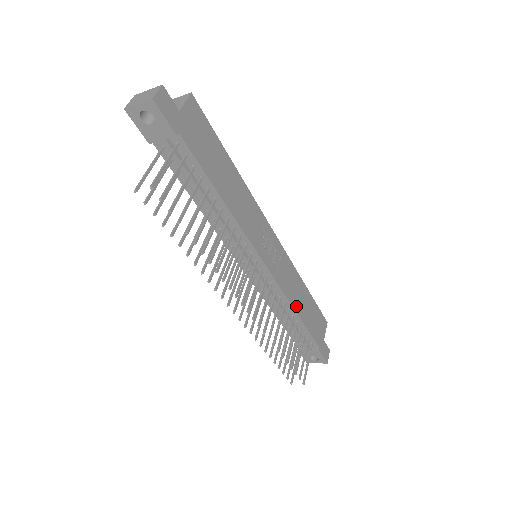
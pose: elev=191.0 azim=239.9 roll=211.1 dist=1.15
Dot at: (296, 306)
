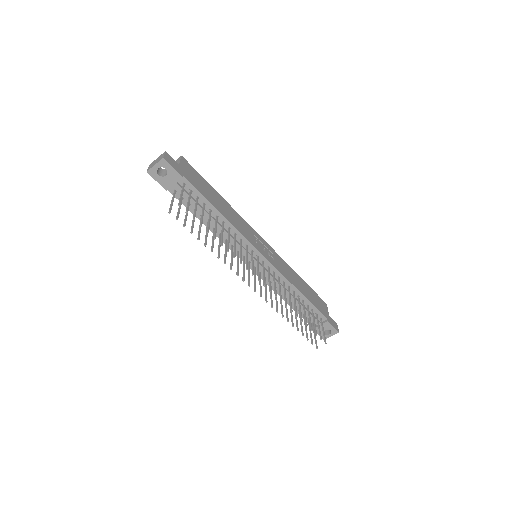
Dot at: (297, 287)
